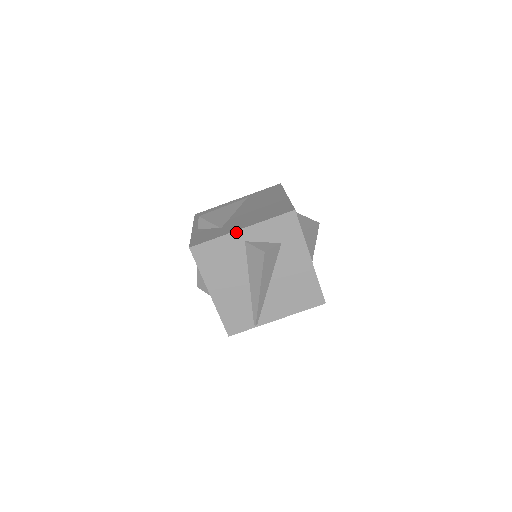
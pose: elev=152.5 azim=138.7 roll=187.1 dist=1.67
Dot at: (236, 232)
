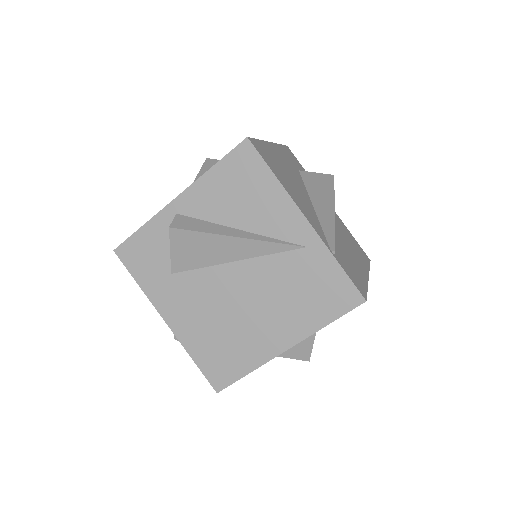
Dot at: (160, 313)
